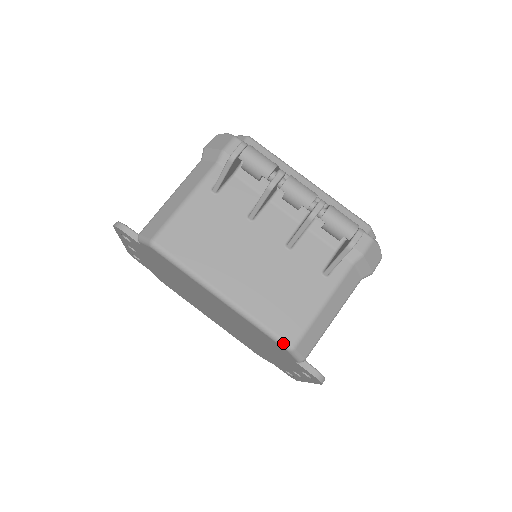
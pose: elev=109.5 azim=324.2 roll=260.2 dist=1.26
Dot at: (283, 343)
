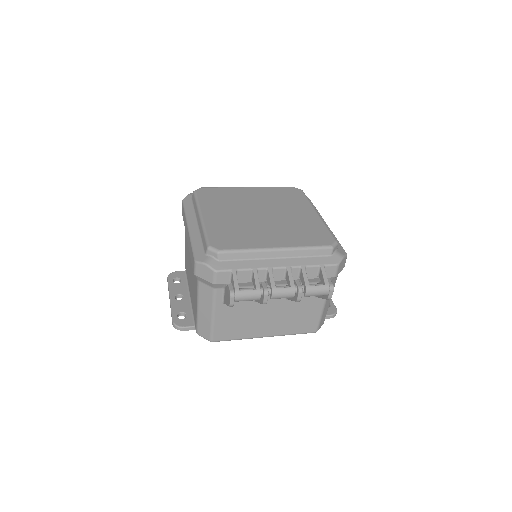
Dot at: occluded
